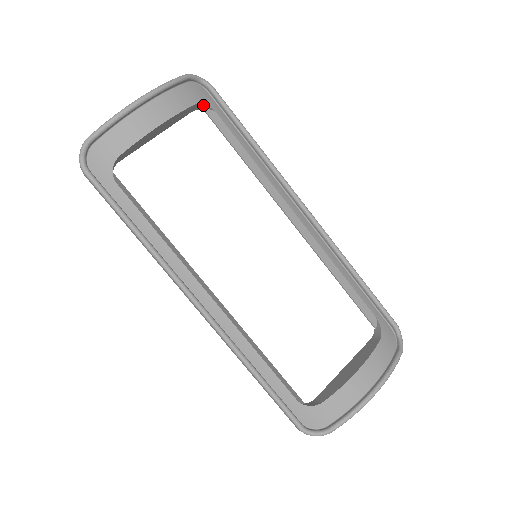
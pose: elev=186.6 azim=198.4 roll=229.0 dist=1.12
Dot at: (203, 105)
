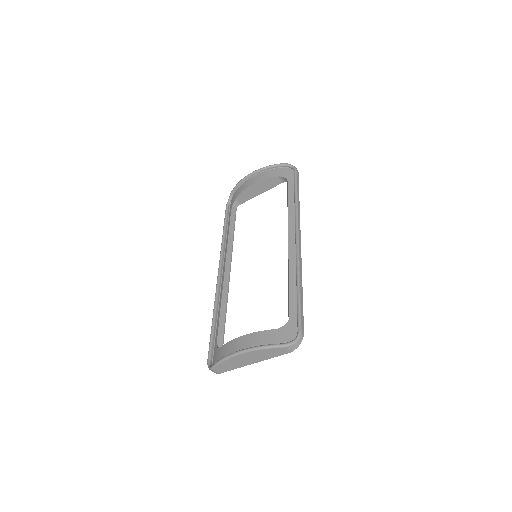
Dot at: (284, 178)
